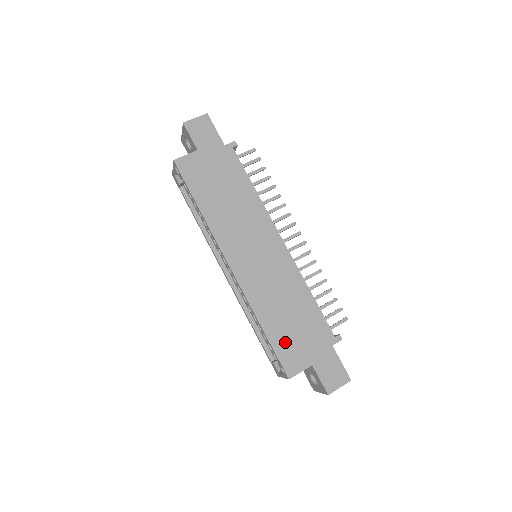
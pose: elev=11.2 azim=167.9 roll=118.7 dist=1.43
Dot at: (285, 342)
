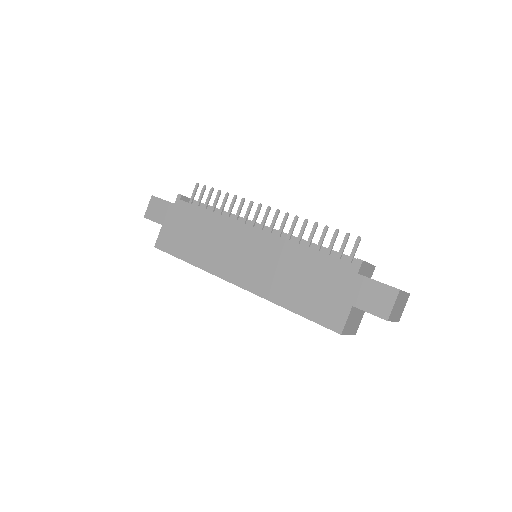
Dot at: (315, 306)
